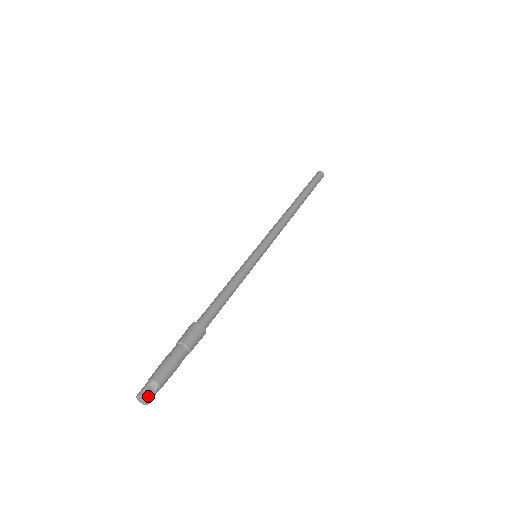
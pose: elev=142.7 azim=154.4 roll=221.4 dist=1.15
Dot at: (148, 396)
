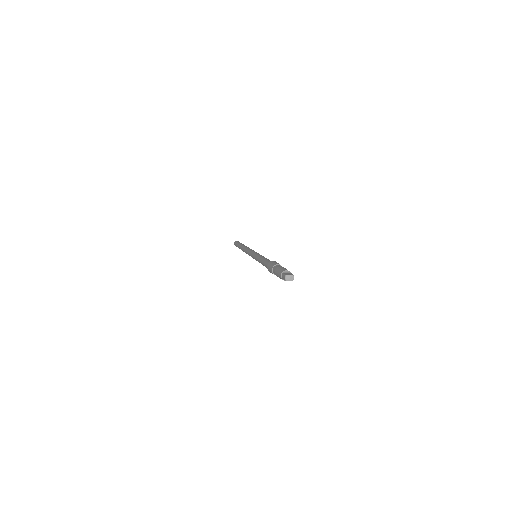
Dot at: (290, 274)
